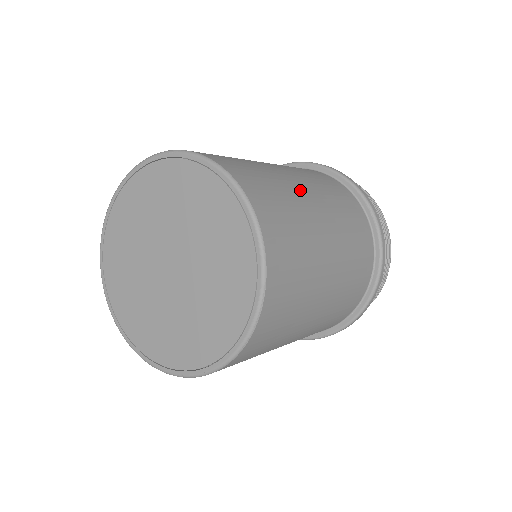
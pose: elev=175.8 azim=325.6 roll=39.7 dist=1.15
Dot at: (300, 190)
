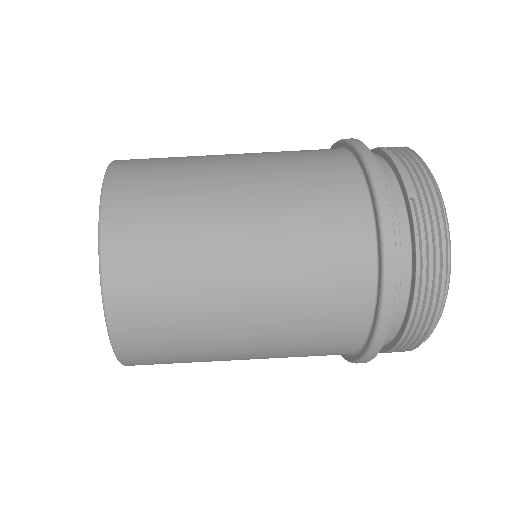
Dot at: (224, 269)
